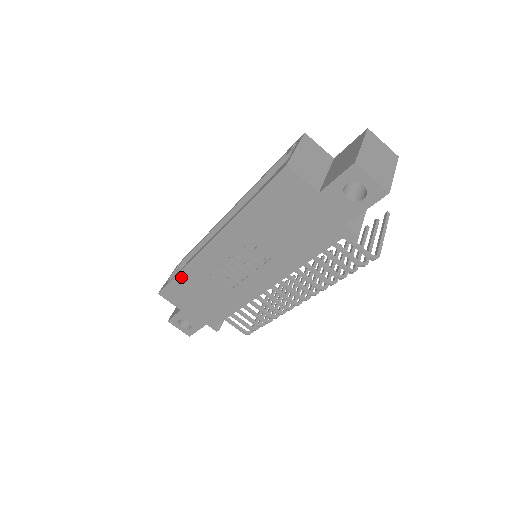
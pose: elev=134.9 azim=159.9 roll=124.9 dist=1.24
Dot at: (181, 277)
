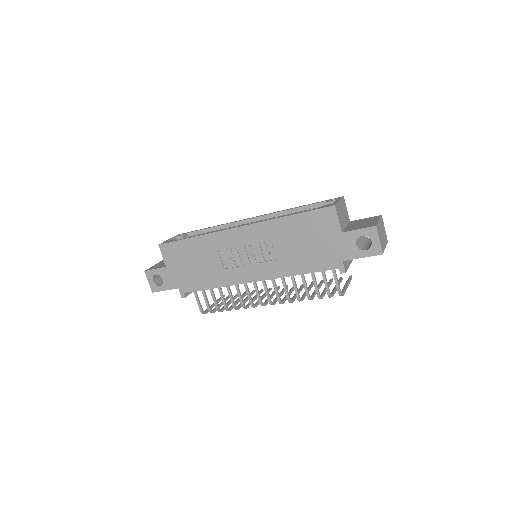
Dot at: (192, 241)
